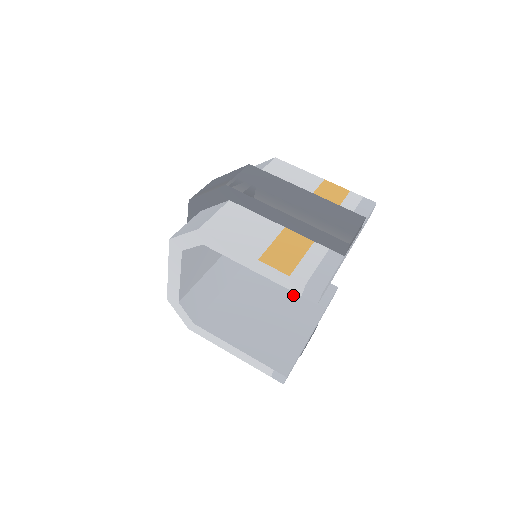
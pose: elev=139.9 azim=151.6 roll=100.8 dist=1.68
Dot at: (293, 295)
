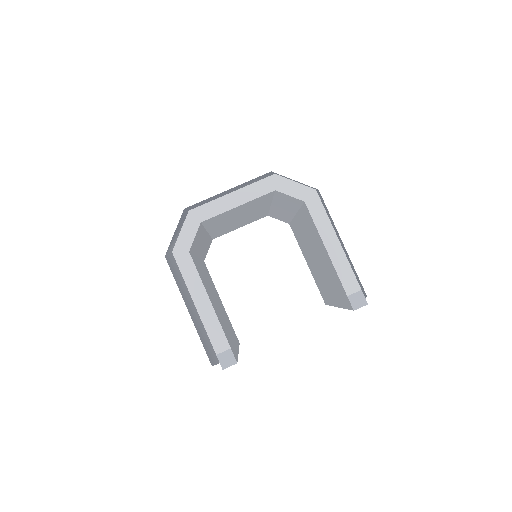
Dot at: occluded
